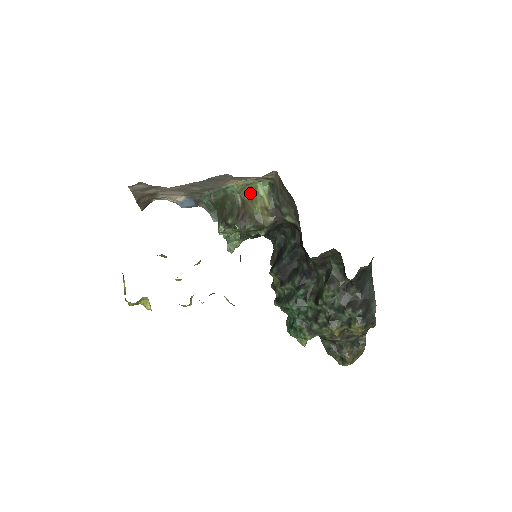
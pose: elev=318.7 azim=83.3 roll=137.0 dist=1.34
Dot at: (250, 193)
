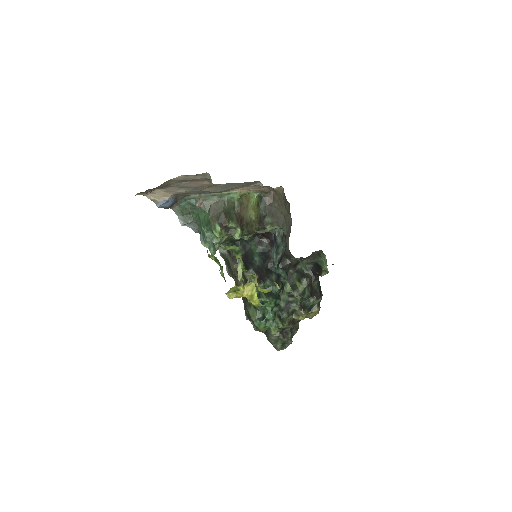
Dot at: (246, 202)
